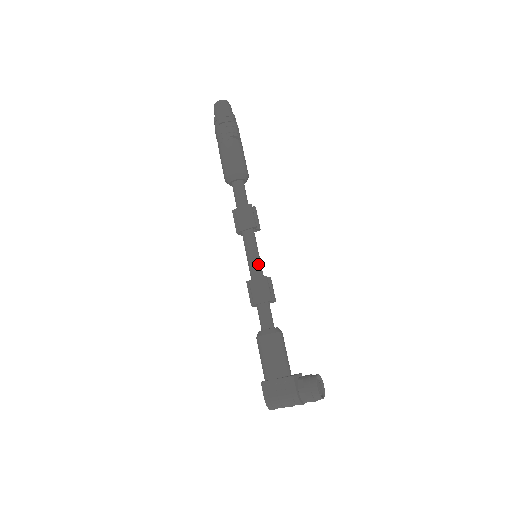
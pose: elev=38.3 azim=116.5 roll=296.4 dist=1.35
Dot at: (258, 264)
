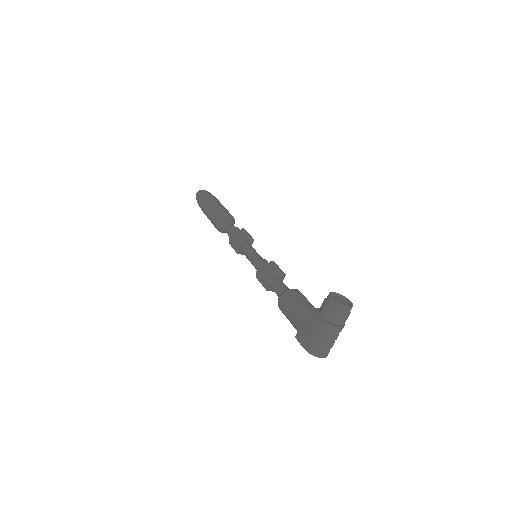
Dot at: (258, 258)
